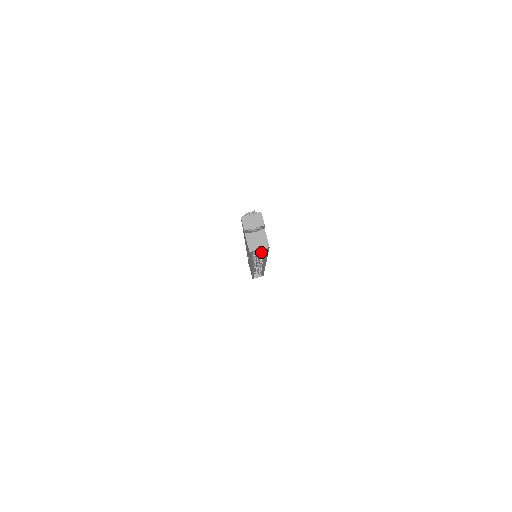
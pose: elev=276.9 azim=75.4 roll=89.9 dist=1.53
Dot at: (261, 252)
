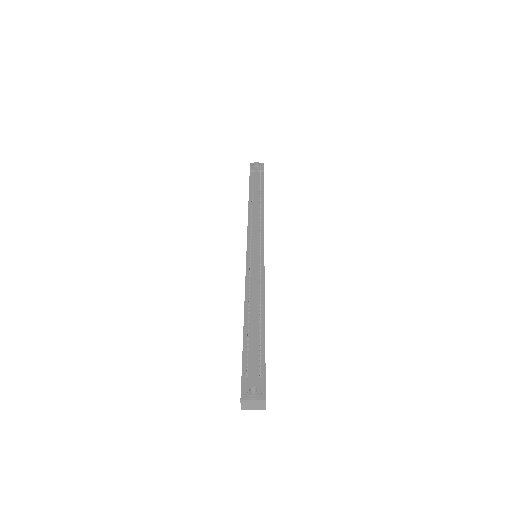
Dot at: occluded
